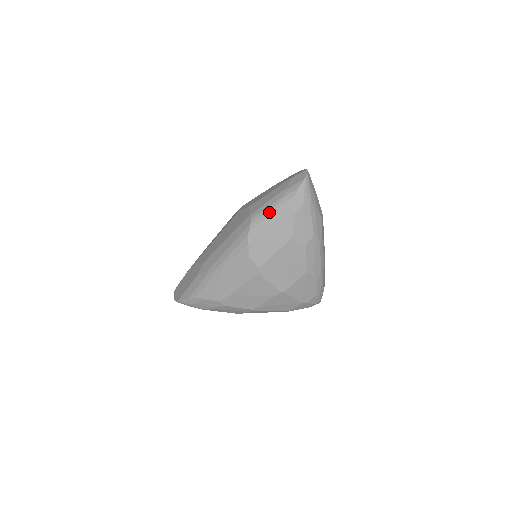
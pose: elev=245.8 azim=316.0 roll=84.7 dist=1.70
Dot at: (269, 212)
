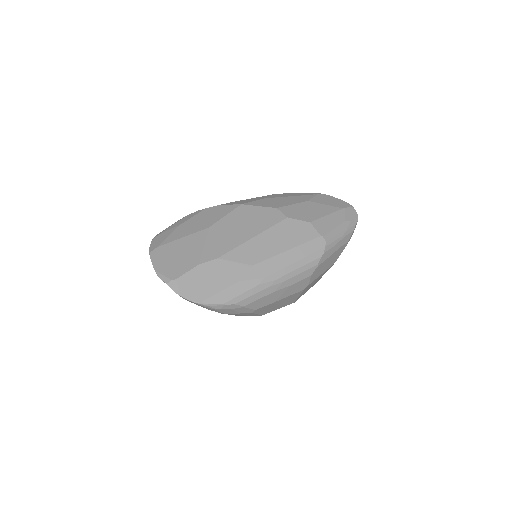
Dot at: (338, 240)
